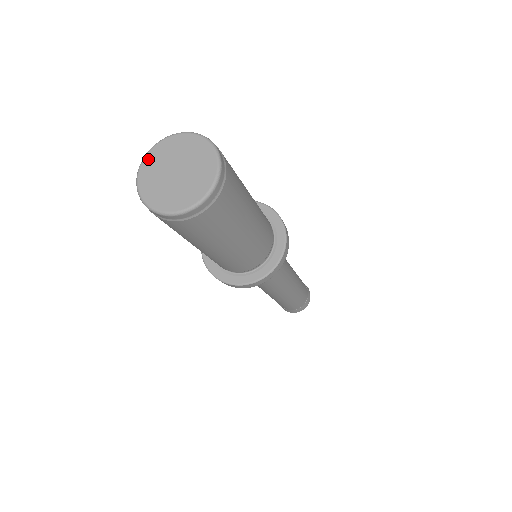
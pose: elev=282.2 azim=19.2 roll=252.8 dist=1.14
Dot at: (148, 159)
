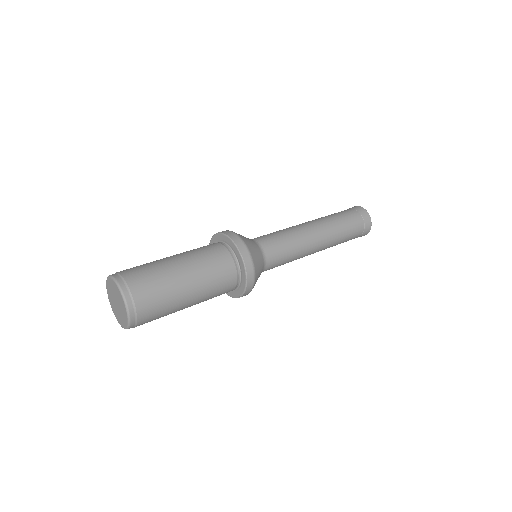
Dot at: (115, 315)
